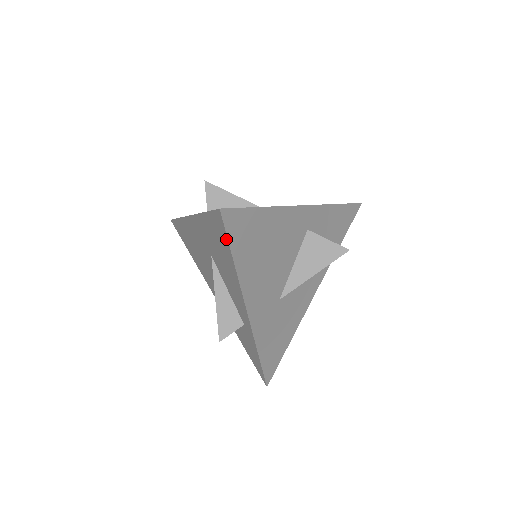
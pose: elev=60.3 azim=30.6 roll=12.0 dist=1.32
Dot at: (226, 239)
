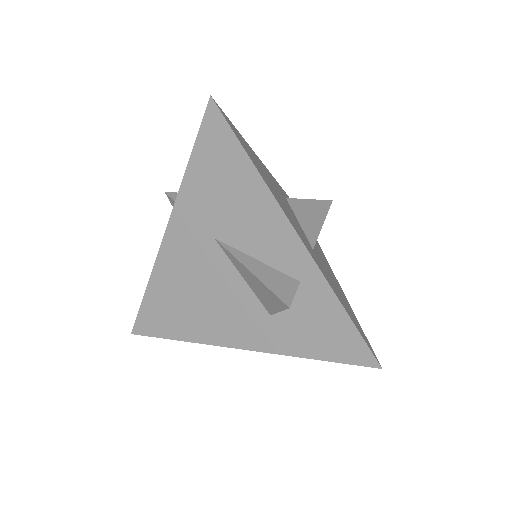
Dot at: (230, 135)
